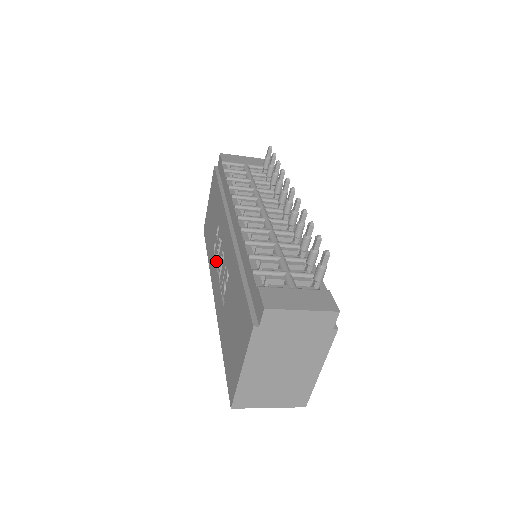
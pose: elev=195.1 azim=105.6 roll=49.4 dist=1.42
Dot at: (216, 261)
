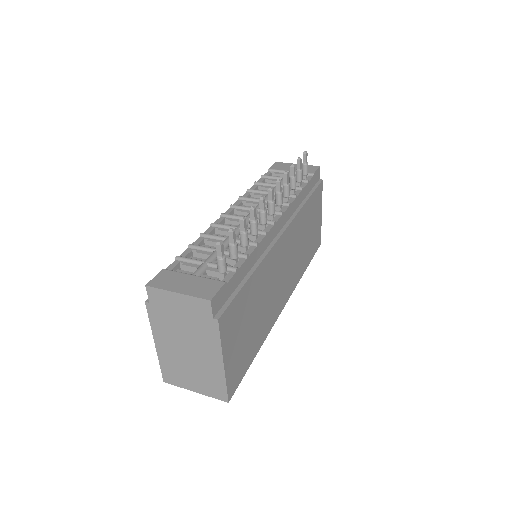
Dot at: occluded
